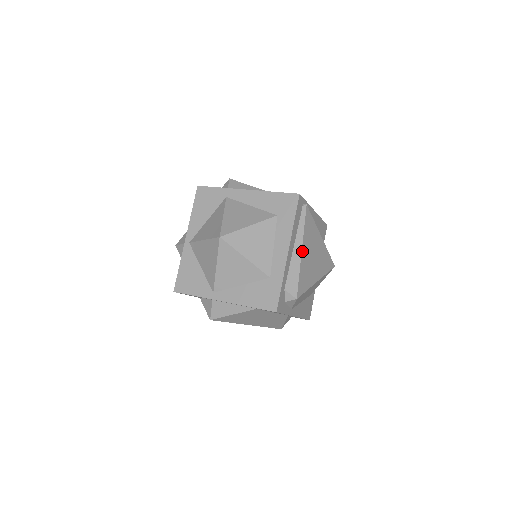
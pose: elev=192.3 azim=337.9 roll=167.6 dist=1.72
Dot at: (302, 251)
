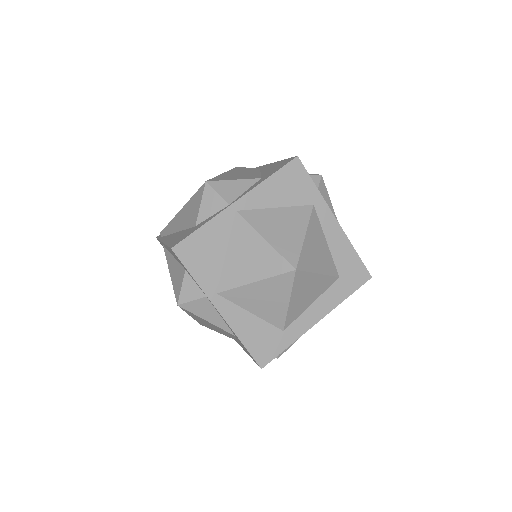
Dot at: occluded
